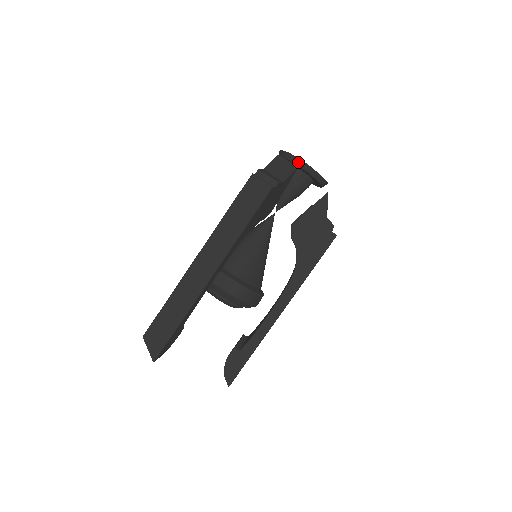
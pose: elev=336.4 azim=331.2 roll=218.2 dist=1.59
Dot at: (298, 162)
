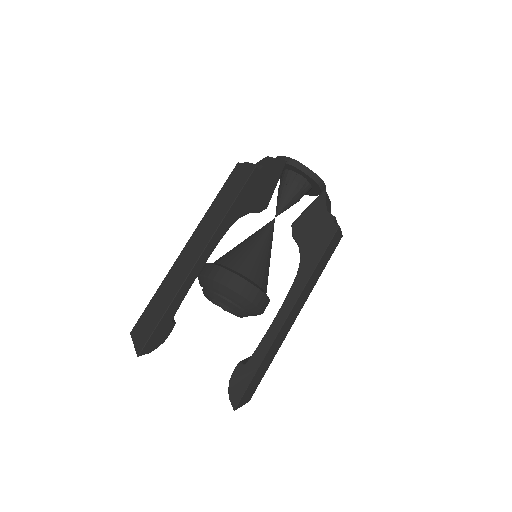
Dot at: (288, 161)
